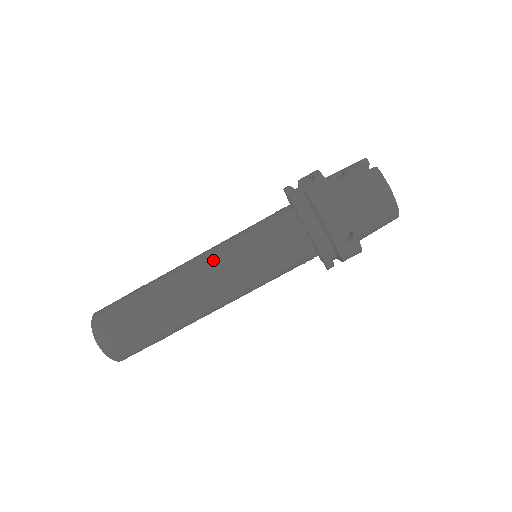
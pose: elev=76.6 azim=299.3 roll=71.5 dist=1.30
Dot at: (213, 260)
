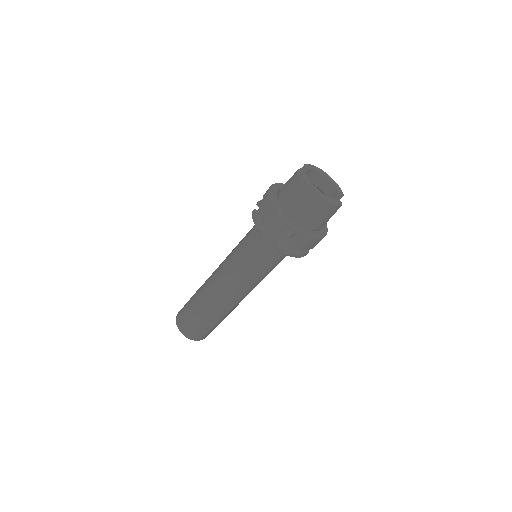
Dot at: (224, 265)
